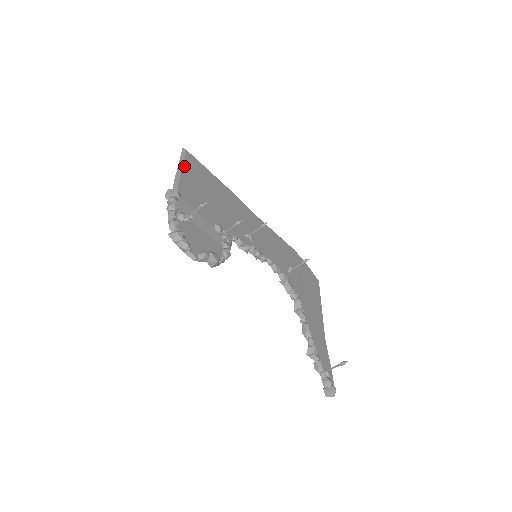
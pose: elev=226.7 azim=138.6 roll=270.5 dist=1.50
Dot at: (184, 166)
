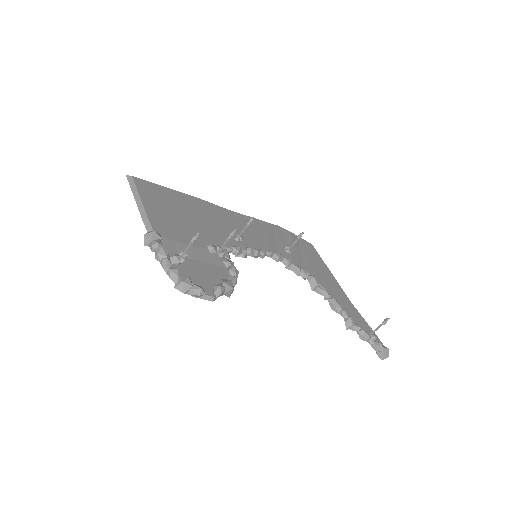
Dot at: (141, 197)
